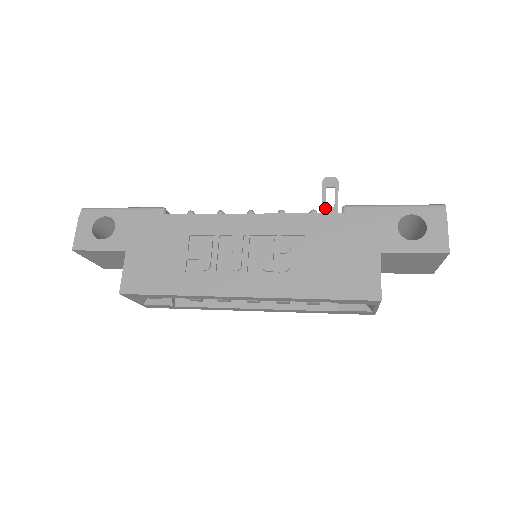
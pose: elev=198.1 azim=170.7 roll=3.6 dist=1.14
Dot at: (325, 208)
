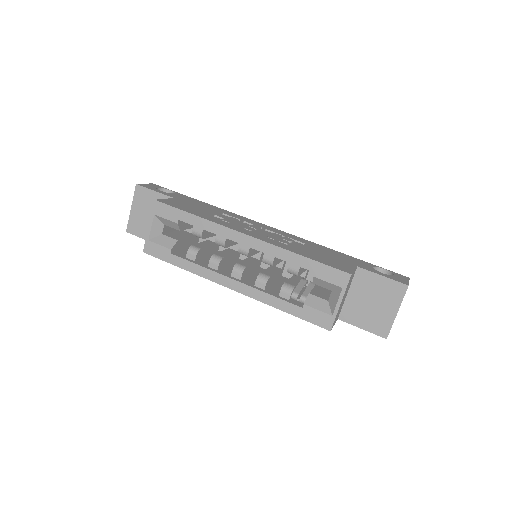
Dot at: occluded
